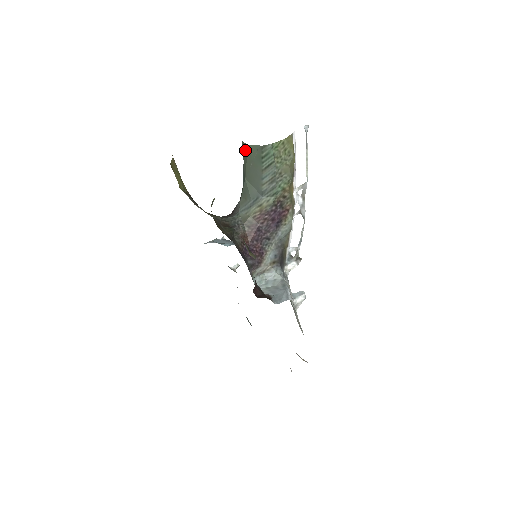
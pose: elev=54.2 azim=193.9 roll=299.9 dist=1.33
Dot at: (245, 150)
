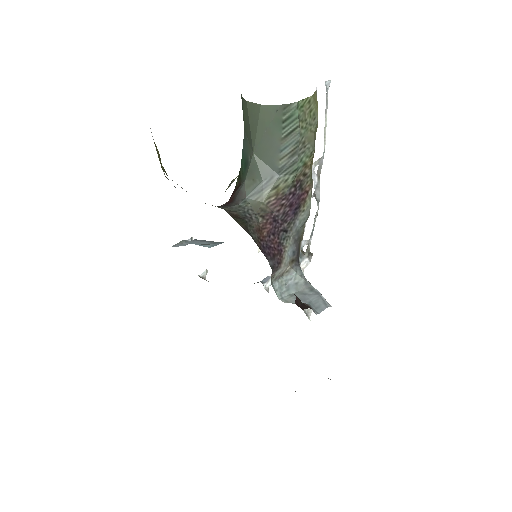
Dot at: (254, 113)
